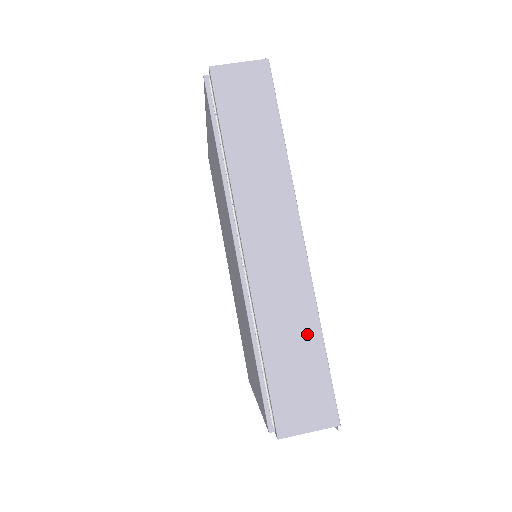
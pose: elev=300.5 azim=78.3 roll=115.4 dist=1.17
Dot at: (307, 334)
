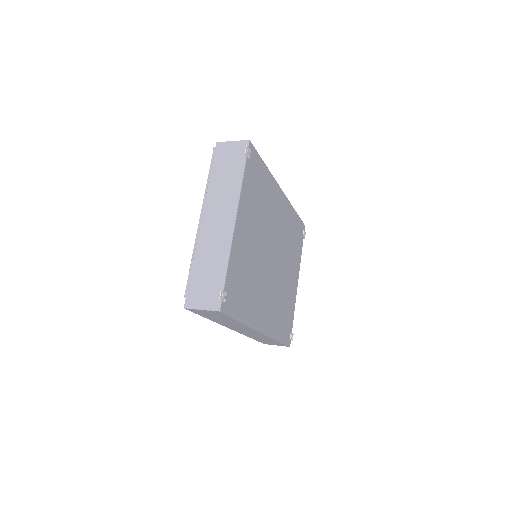
Dot at: occluded
